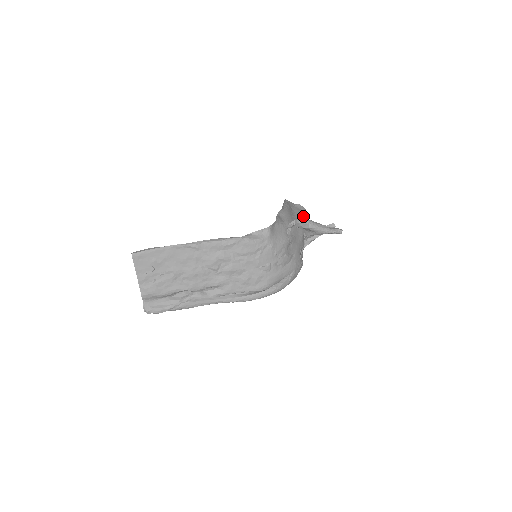
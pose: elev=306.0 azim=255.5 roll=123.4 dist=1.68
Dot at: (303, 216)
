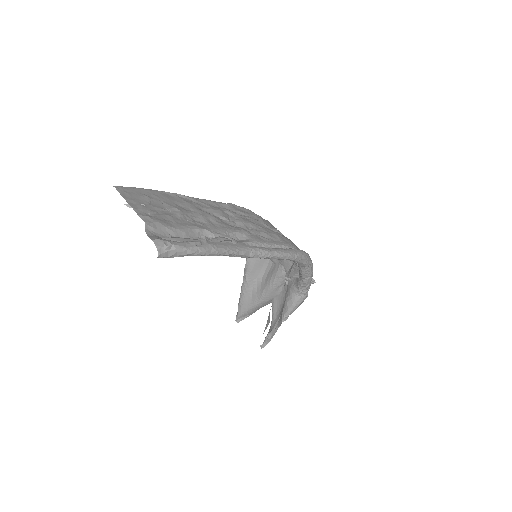
Dot at: occluded
